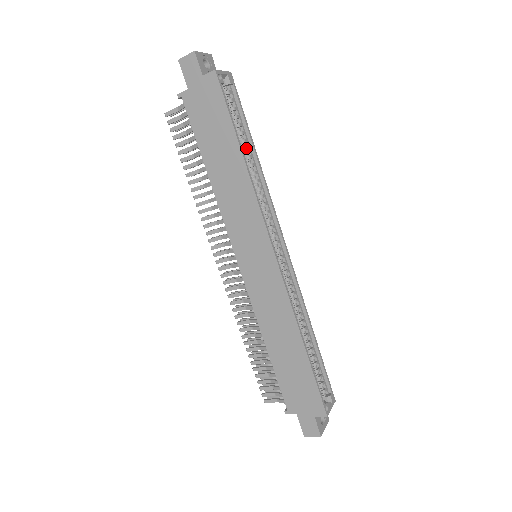
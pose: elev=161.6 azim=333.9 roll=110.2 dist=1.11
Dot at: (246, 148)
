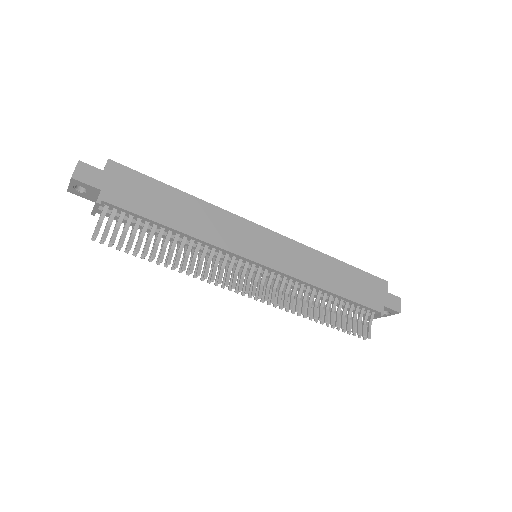
Dot at: occluded
